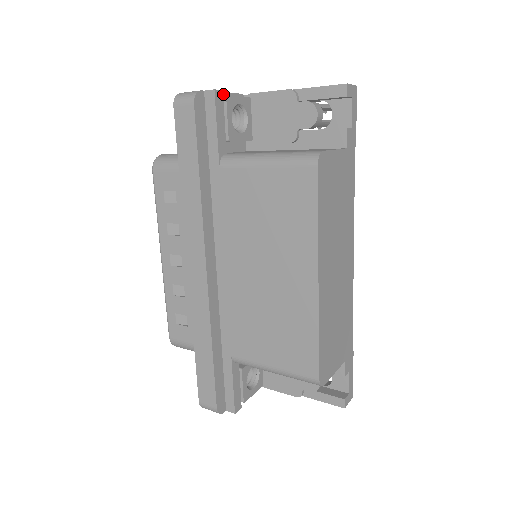
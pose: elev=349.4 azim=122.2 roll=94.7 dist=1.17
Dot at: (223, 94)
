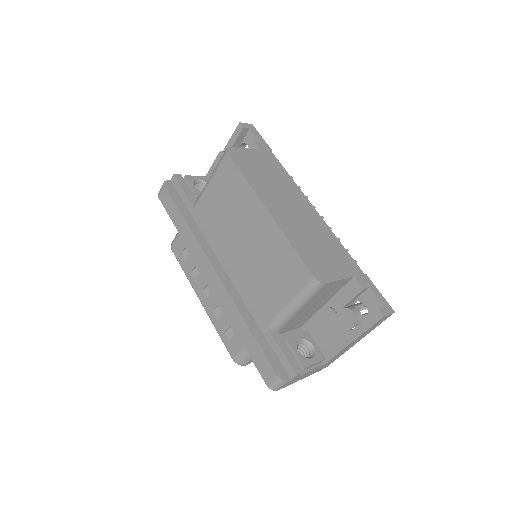
Dot at: occluded
